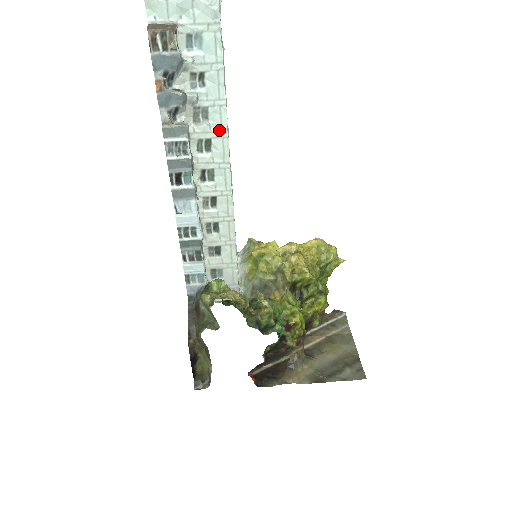
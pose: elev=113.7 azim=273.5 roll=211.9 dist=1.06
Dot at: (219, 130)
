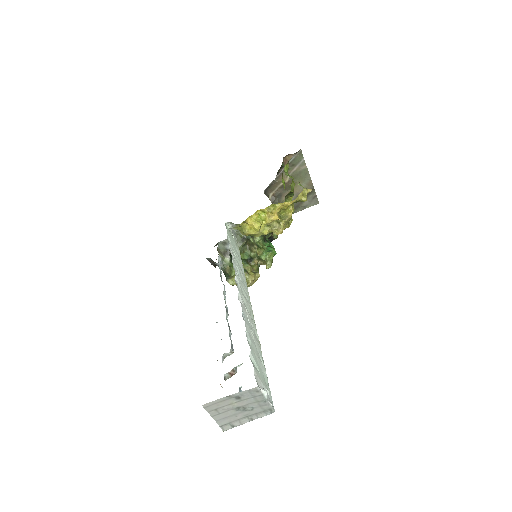
Dot at: occluded
